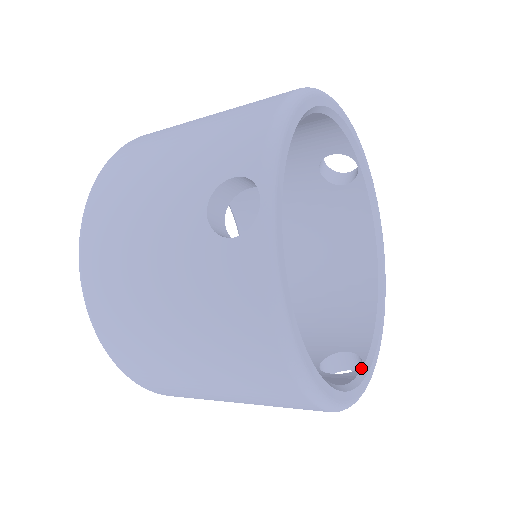
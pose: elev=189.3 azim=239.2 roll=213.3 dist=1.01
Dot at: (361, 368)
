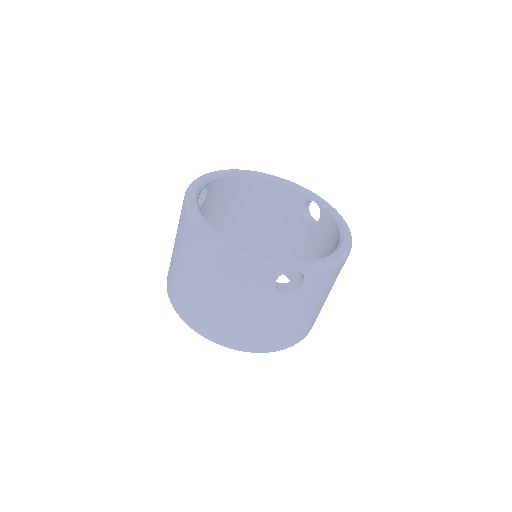
Dot at: occluded
